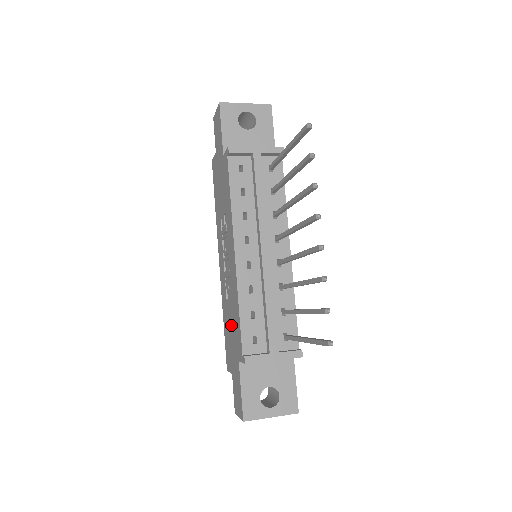
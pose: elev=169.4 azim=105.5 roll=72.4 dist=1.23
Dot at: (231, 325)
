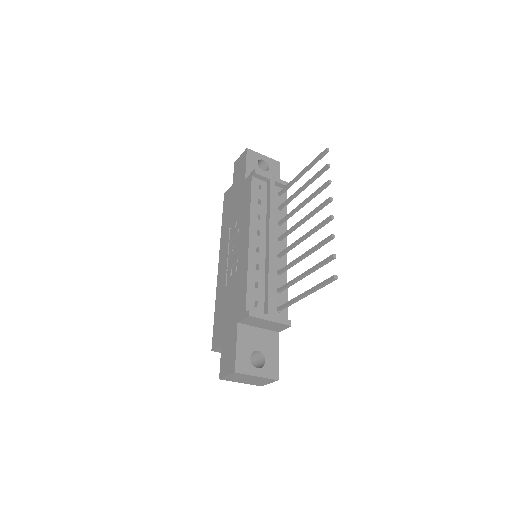
Dot at: (230, 301)
